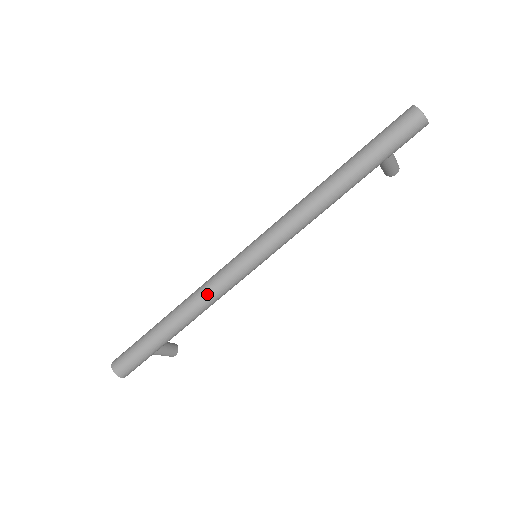
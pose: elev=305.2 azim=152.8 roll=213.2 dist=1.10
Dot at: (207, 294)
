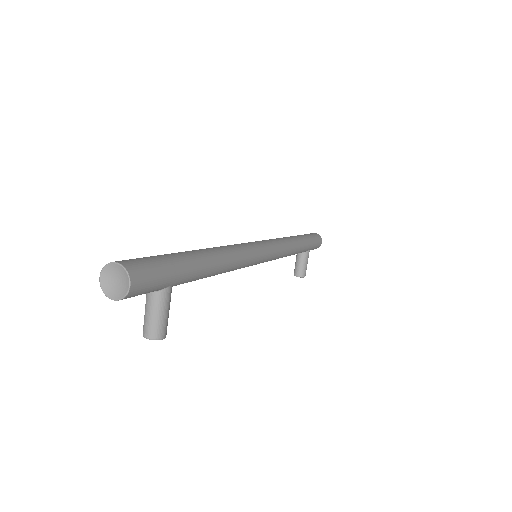
Dot at: (235, 248)
